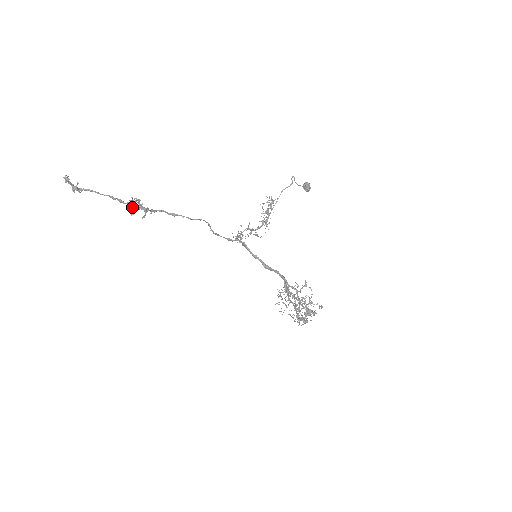
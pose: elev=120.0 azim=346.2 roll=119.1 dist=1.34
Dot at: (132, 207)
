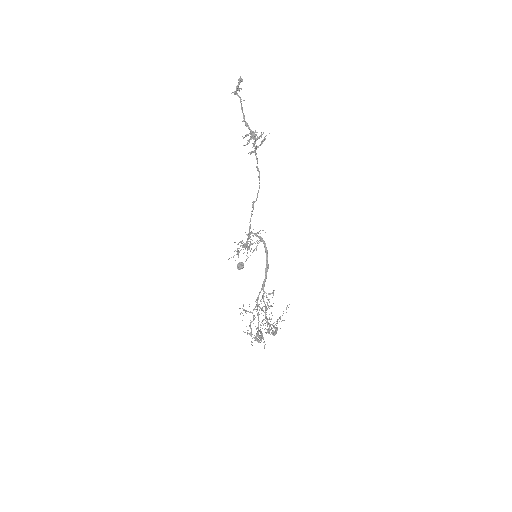
Dot at: (256, 135)
